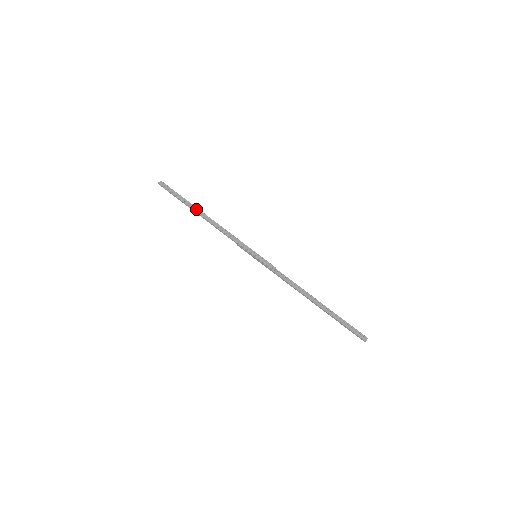
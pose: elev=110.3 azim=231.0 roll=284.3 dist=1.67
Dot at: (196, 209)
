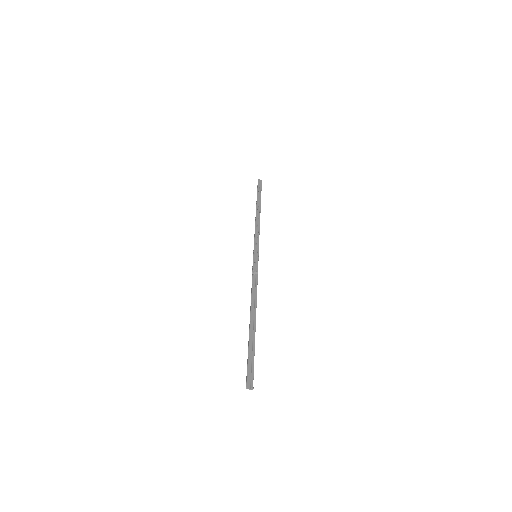
Dot at: (259, 205)
